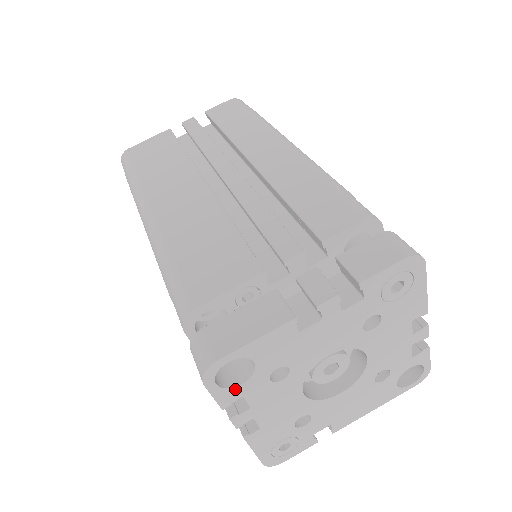
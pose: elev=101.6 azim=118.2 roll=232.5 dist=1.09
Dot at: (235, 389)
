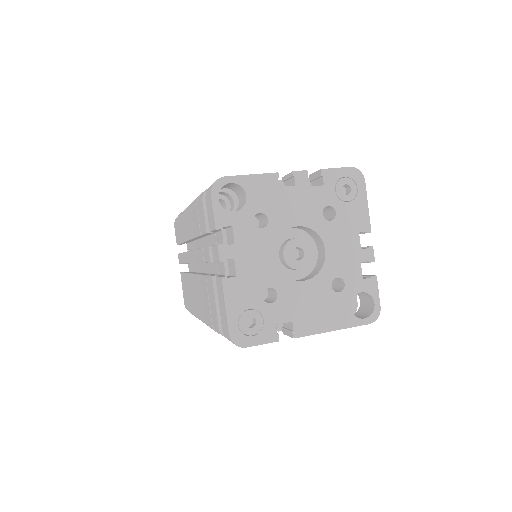
Dot at: (229, 214)
